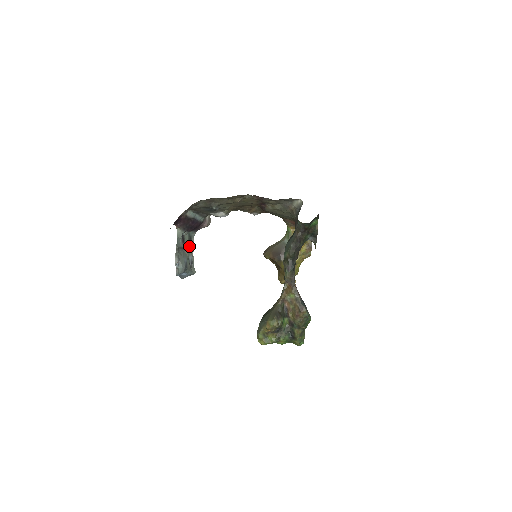
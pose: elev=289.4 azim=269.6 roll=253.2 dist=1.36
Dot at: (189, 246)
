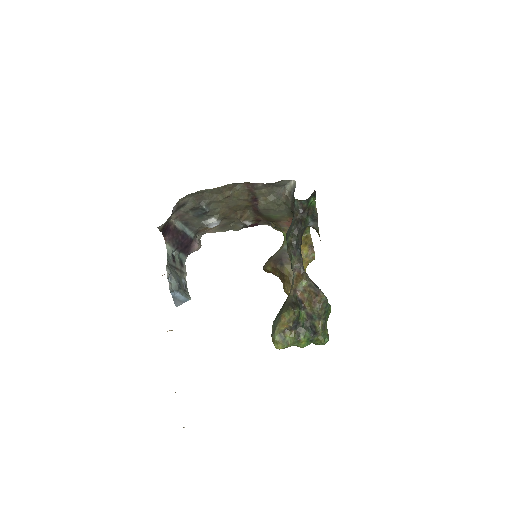
Dot at: (181, 269)
